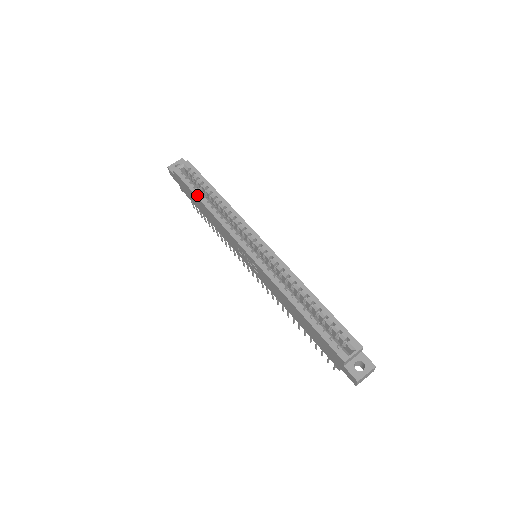
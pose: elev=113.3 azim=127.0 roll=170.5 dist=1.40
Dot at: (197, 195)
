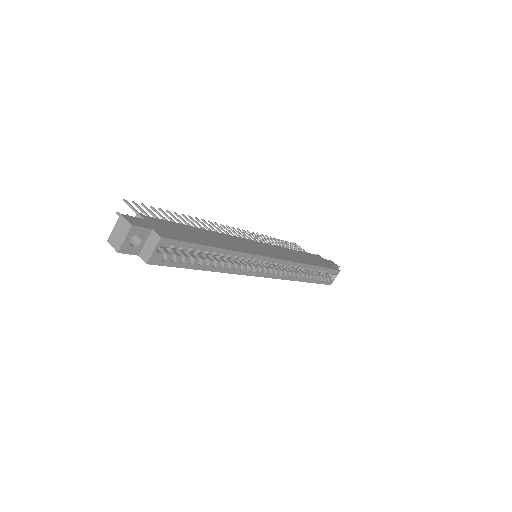
Dot at: (199, 269)
